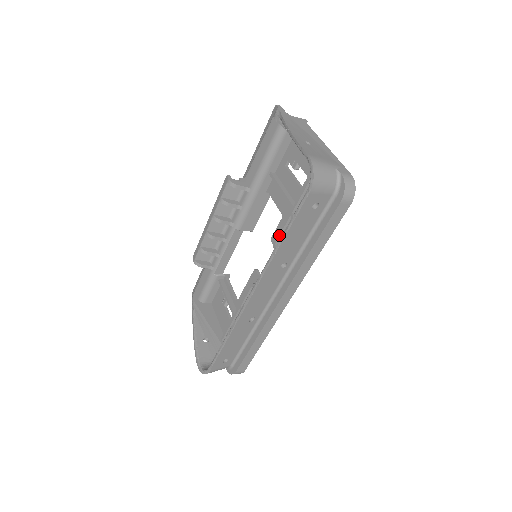
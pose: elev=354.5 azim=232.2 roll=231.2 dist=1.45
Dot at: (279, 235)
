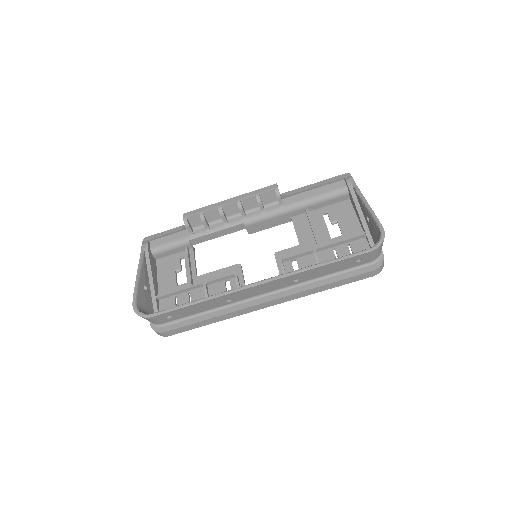
Dot at: (292, 256)
